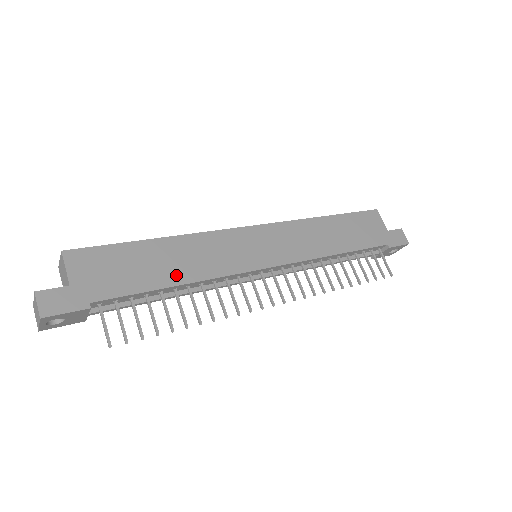
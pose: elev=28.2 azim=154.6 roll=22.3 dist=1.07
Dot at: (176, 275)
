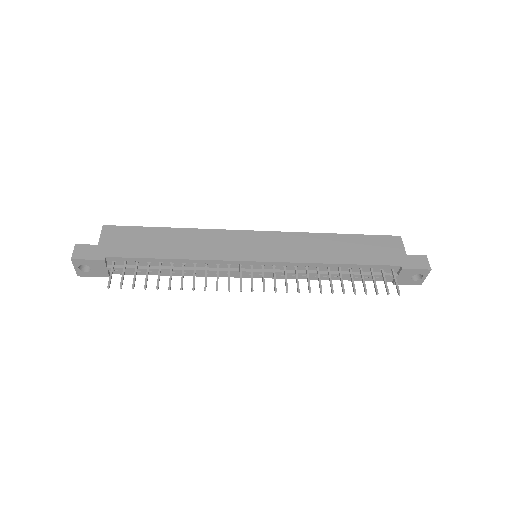
Dot at: (174, 252)
